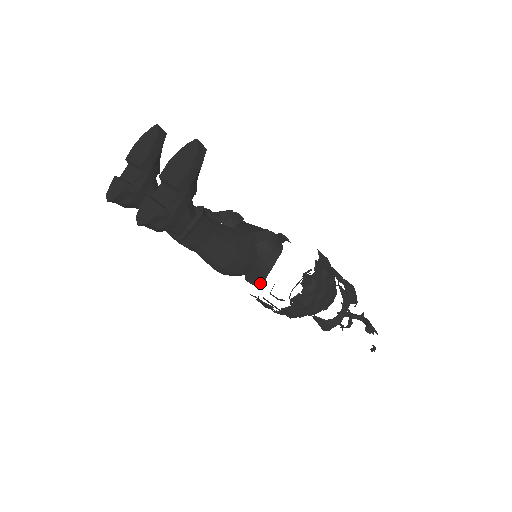
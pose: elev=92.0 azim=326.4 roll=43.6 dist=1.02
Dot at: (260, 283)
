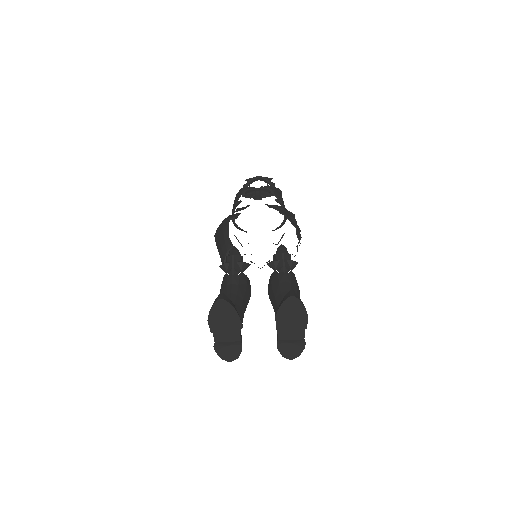
Dot at: occluded
